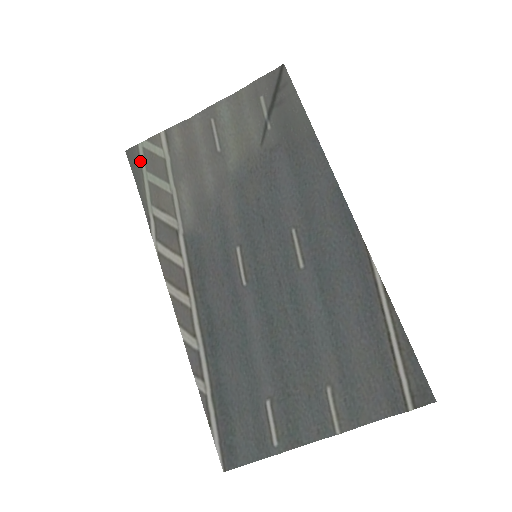
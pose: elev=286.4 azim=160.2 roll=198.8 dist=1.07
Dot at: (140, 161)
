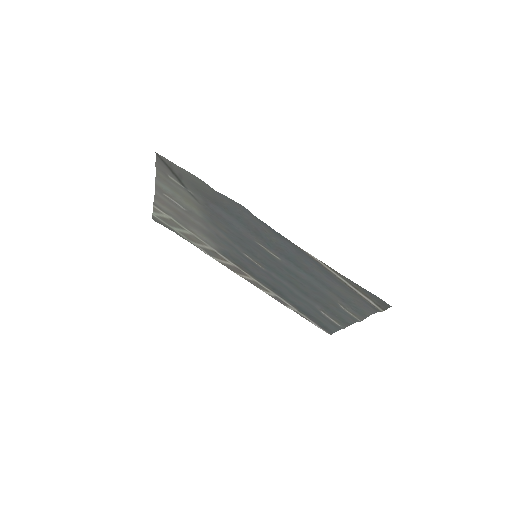
Dot at: (163, 223)
